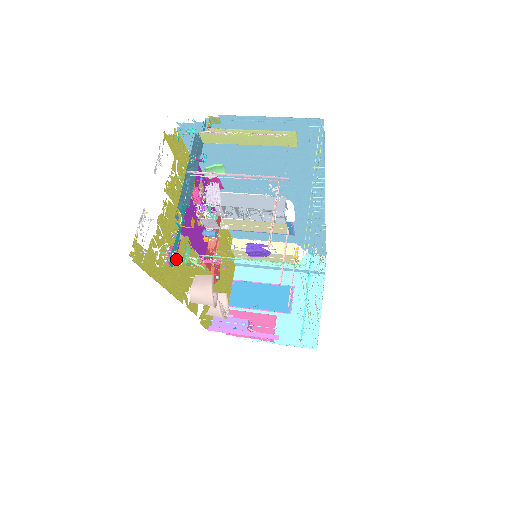
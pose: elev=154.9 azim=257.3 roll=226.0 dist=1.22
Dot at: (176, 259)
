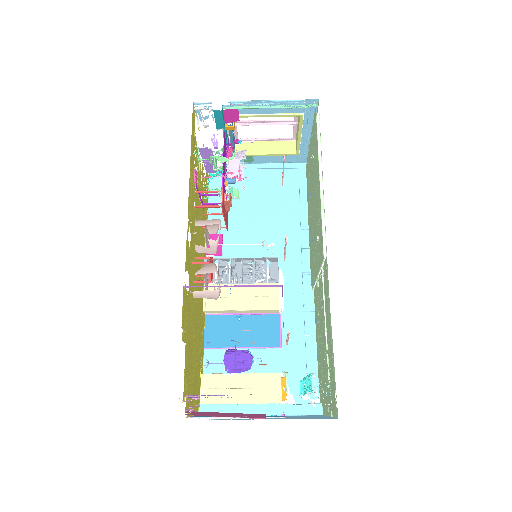
Dot at: occluded
